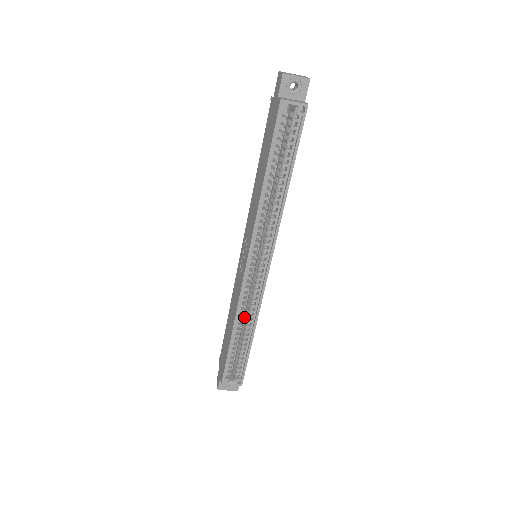
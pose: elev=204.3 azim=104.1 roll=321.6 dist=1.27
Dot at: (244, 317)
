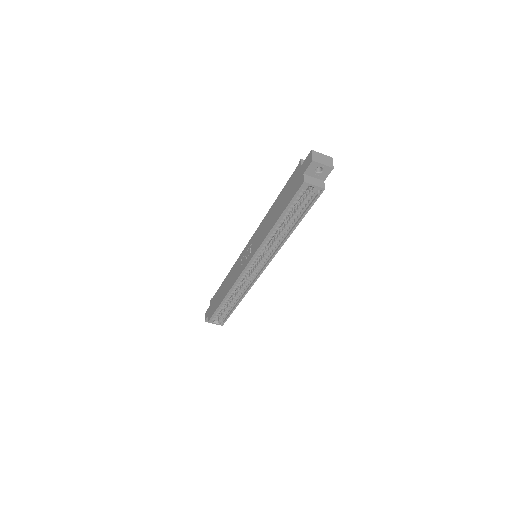
Dot at: (236, 289)
